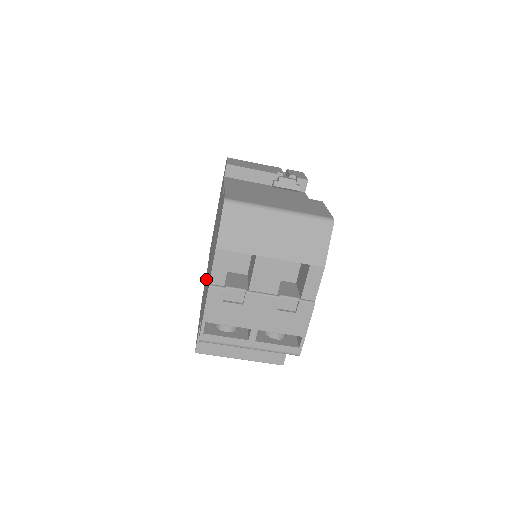
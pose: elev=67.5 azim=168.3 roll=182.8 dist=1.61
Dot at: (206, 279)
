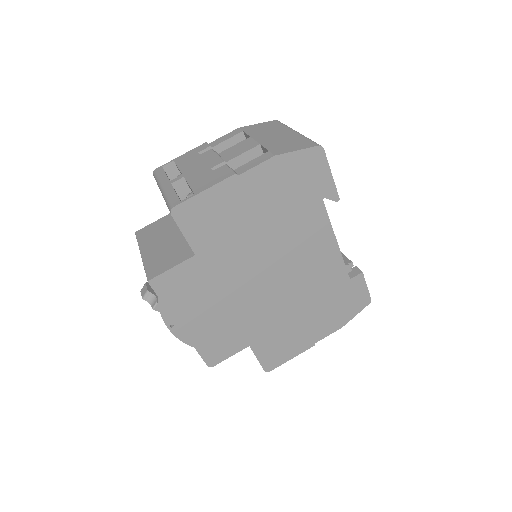
Dot at: occluded
